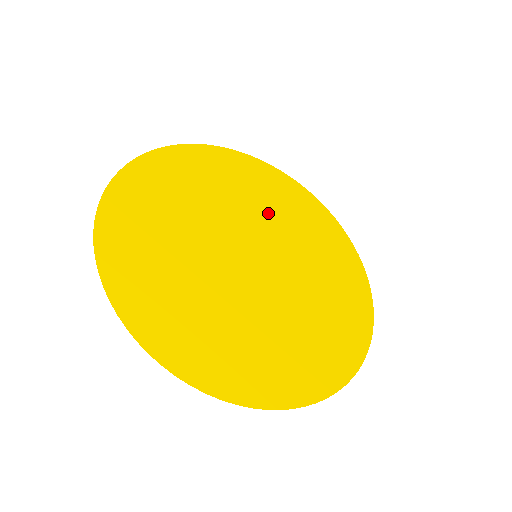
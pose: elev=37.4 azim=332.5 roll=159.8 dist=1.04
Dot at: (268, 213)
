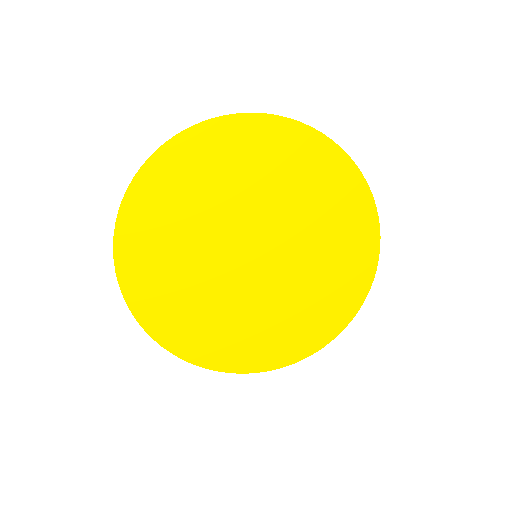
Dot at: (310, 233)
